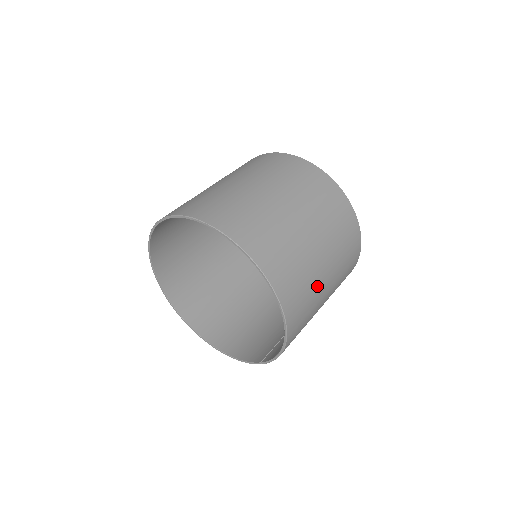
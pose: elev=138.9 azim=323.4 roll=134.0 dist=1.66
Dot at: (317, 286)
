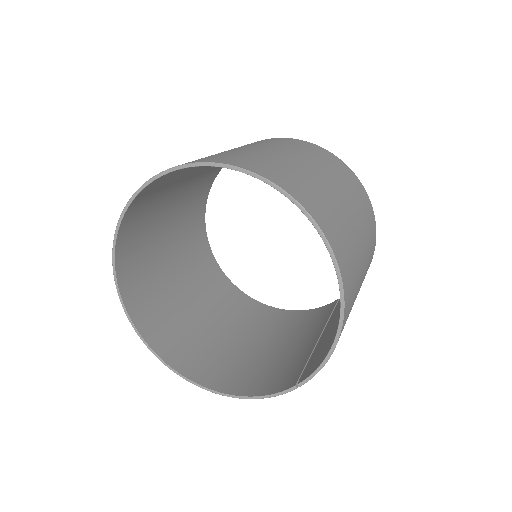
Dot at: (357, 256)
